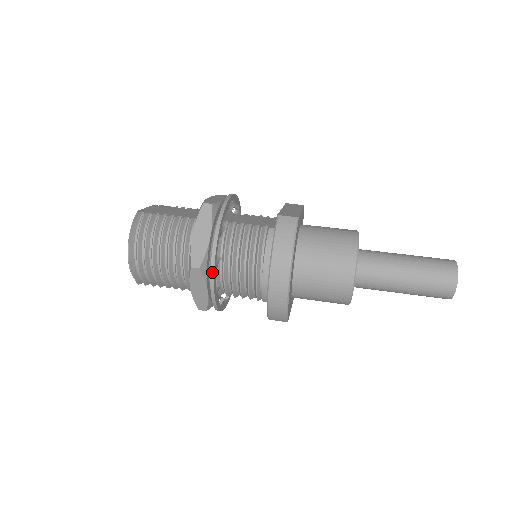
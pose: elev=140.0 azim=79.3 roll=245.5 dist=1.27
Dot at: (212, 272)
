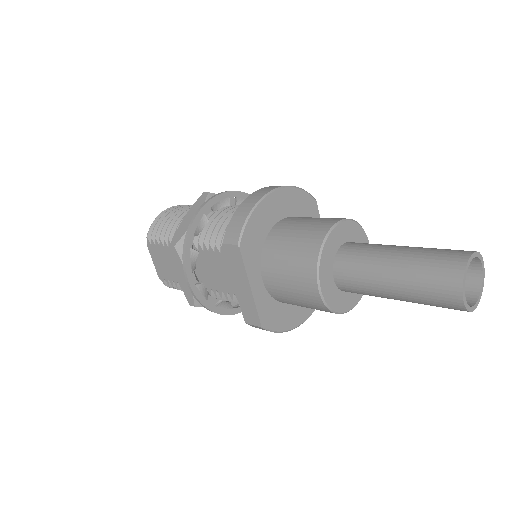
Dot at: (215, 196)
